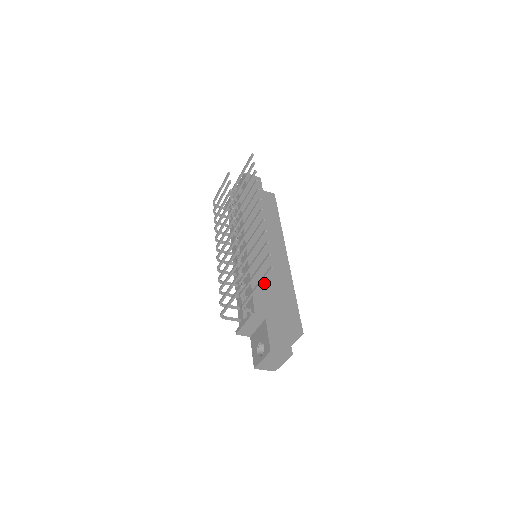
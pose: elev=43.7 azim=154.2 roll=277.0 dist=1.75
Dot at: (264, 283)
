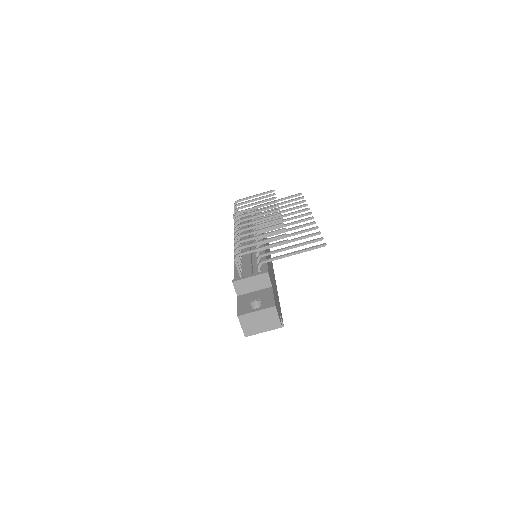
Dot at: occluded
